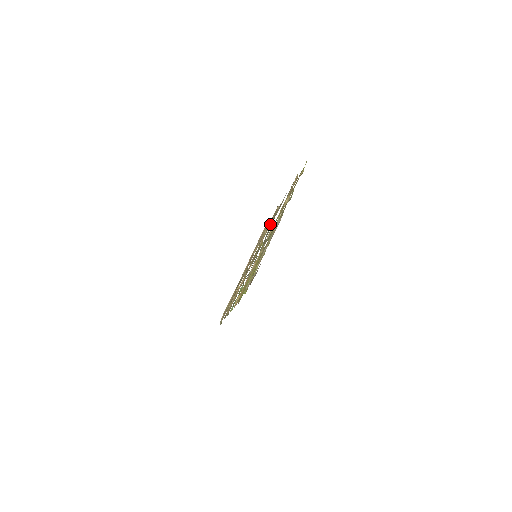
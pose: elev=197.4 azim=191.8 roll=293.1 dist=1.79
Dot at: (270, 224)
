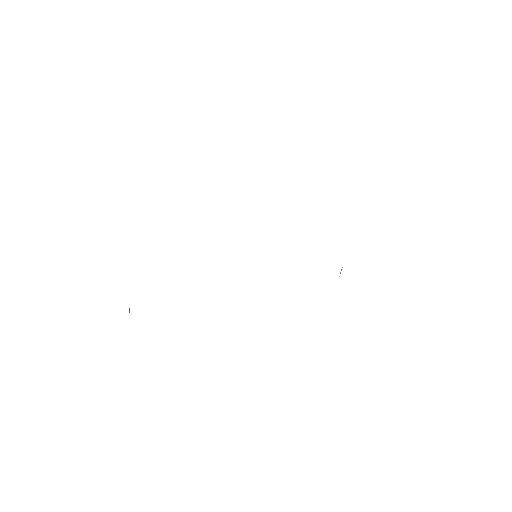
Dot at: occluded
